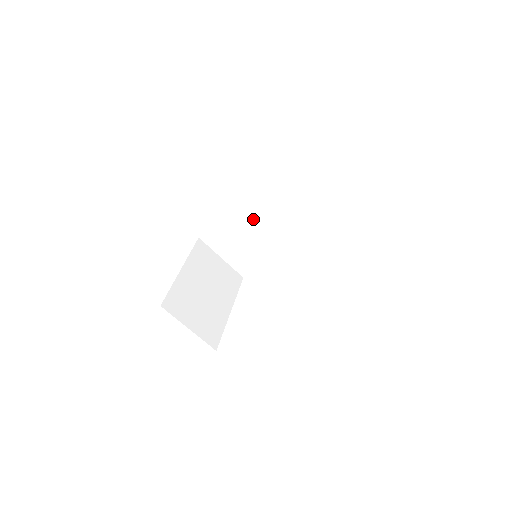
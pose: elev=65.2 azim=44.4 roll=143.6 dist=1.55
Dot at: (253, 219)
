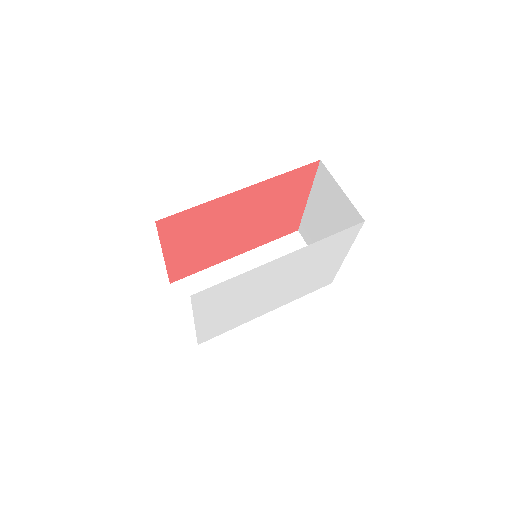
Dot at: occluded
